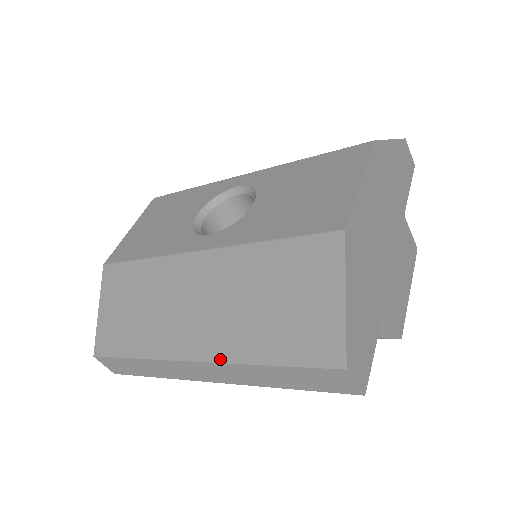
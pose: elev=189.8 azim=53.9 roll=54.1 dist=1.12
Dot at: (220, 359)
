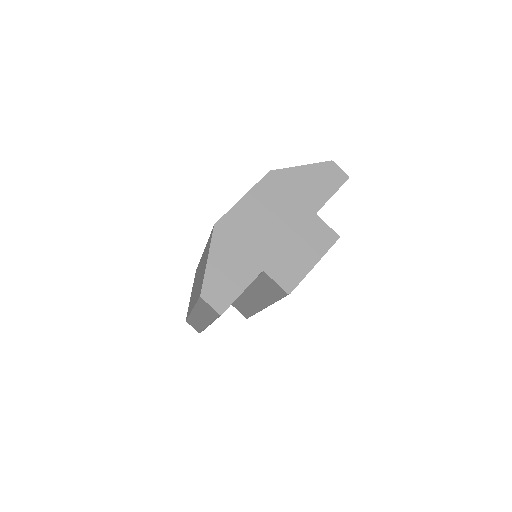
Dot at: (193, 306)
